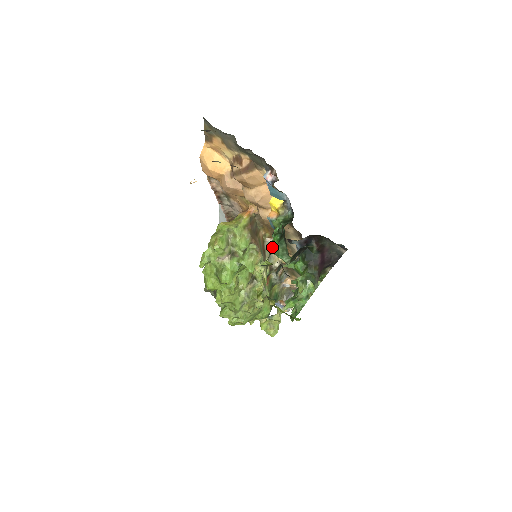
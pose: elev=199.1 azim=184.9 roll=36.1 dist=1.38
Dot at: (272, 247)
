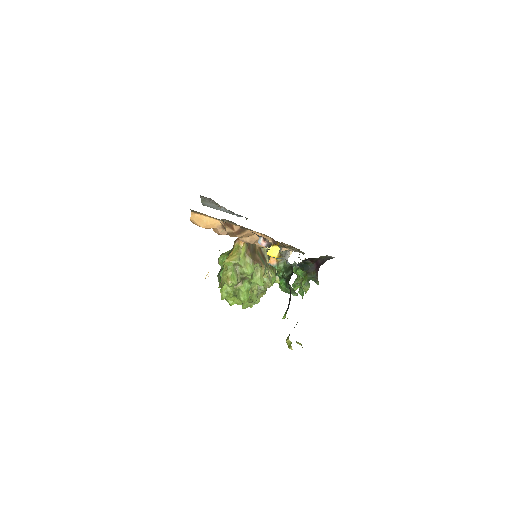
Dot at: (281, 287)
